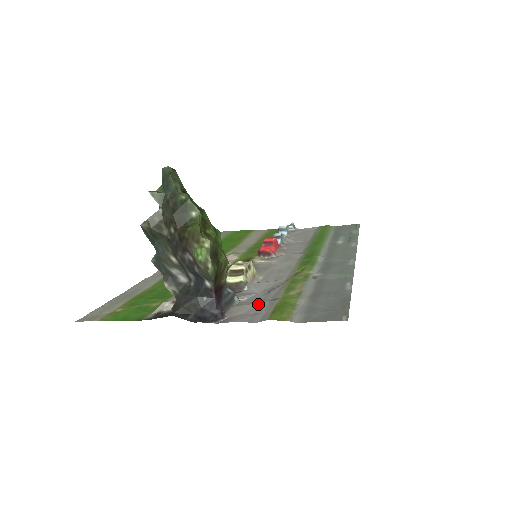
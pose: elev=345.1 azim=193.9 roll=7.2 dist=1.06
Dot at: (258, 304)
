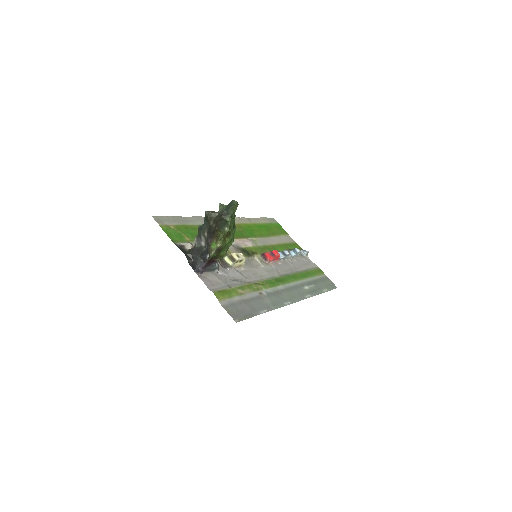
Dot at: (221, 281)
